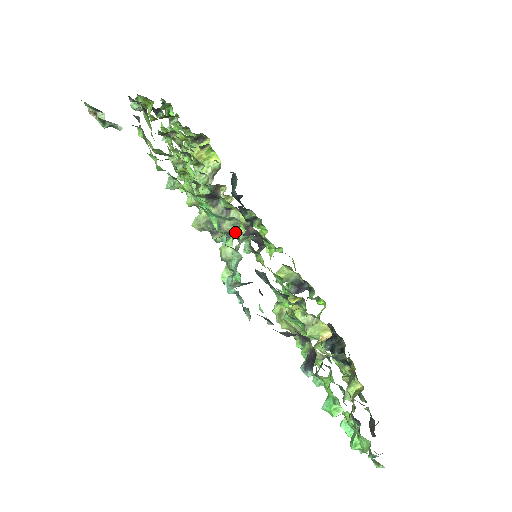
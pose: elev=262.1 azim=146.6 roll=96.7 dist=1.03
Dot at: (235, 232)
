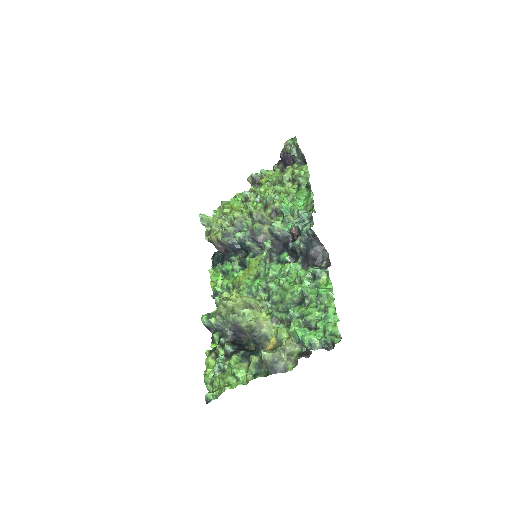
Dot at: (258, 238)
